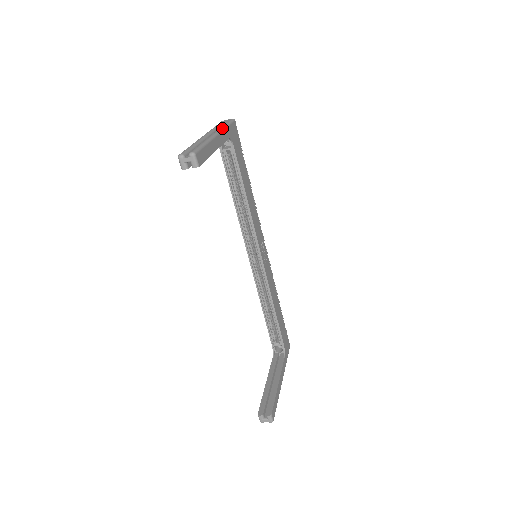
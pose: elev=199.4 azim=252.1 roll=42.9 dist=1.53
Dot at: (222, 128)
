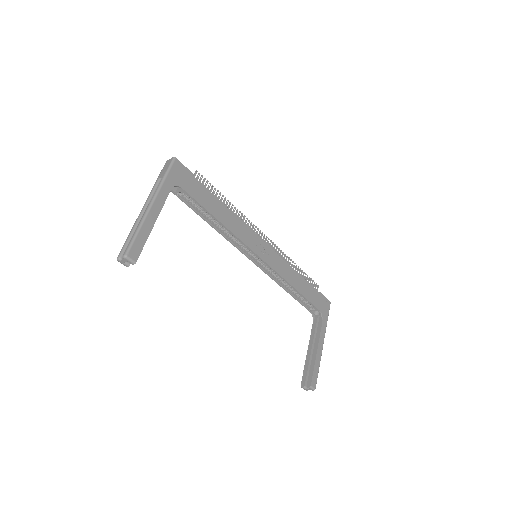
Dot at: (159, 187)
